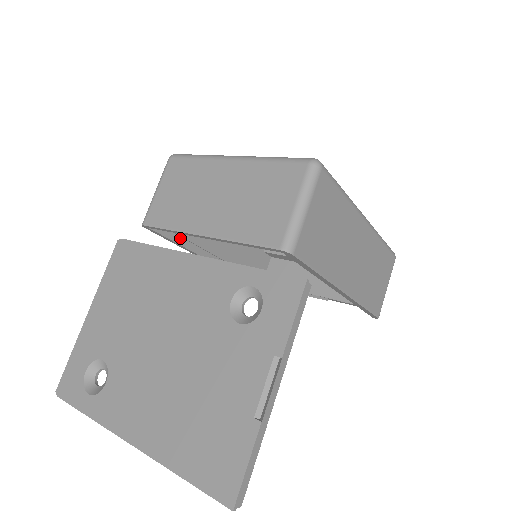
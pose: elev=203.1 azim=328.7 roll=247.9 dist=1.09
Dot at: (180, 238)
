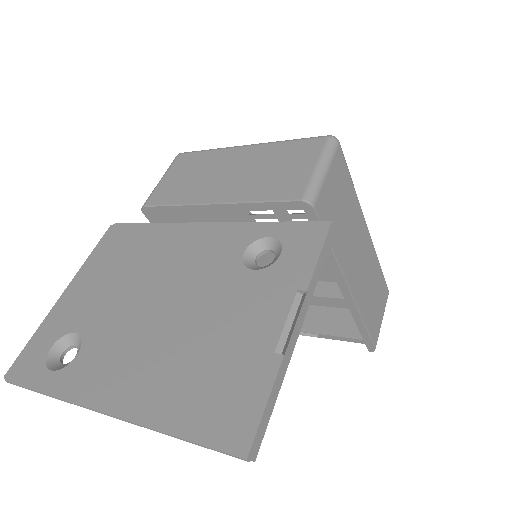
Dot at: occluded
